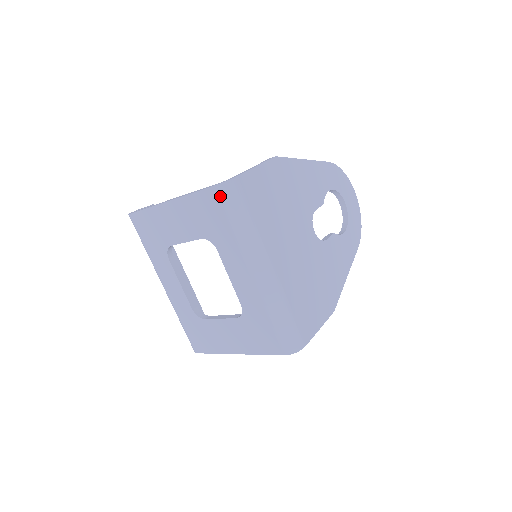
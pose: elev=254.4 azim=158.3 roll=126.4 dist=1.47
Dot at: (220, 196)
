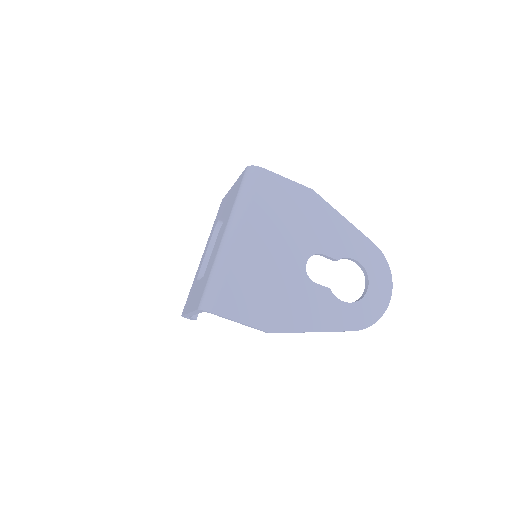
Dot at: (245, 174)
